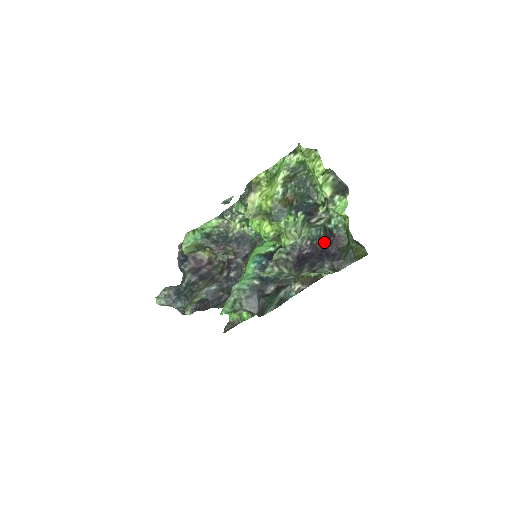
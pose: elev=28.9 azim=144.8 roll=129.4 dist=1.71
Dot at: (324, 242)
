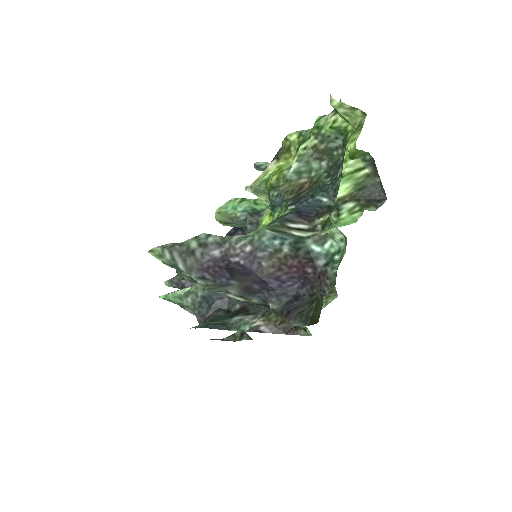
Dot at: (288, 267)
